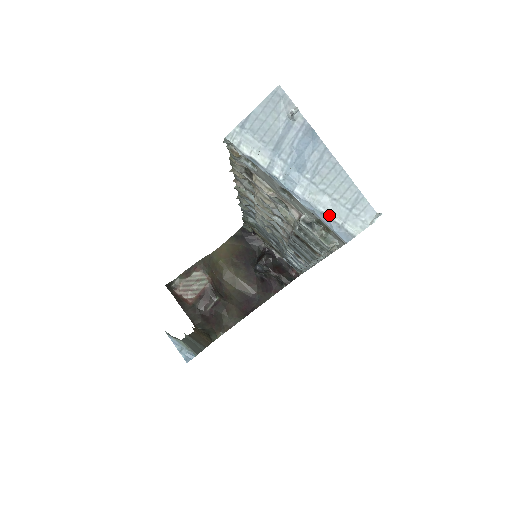
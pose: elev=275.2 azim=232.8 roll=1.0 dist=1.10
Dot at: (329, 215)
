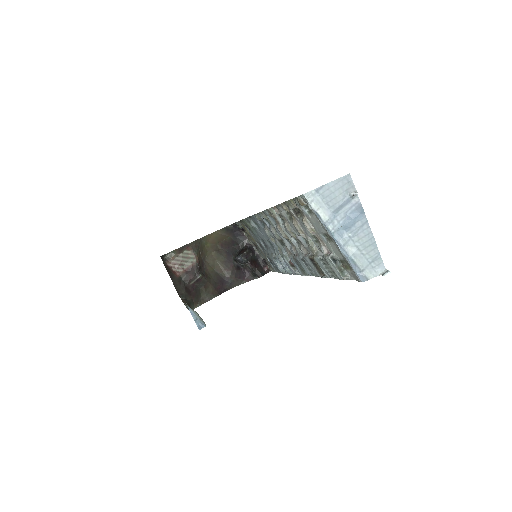
Dot at: (356, 263)
